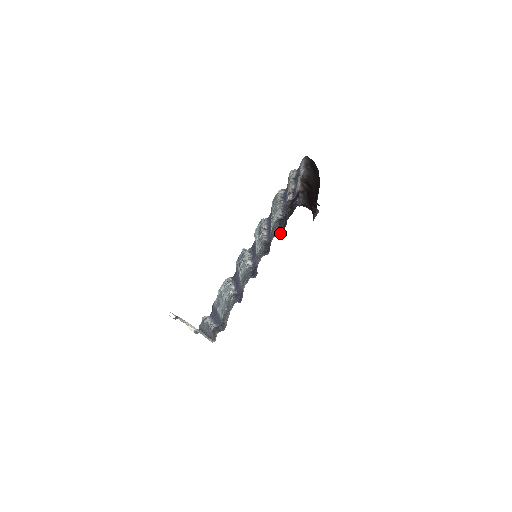
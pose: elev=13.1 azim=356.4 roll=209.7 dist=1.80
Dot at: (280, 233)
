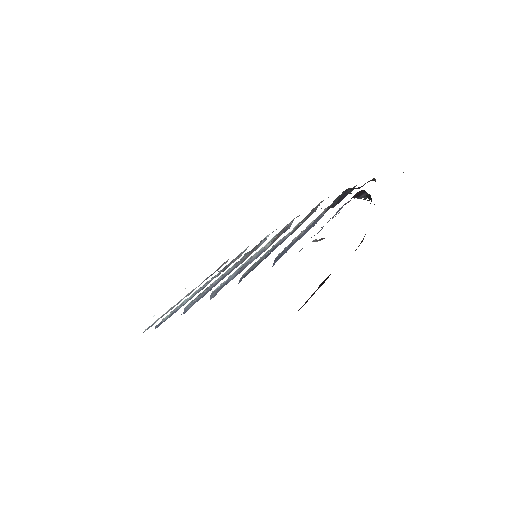
Dot at: occluded
